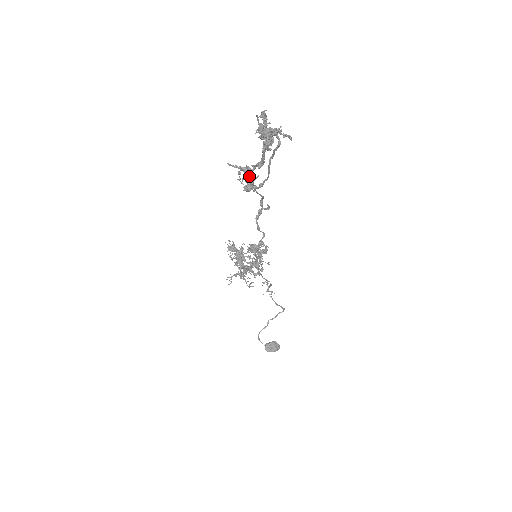
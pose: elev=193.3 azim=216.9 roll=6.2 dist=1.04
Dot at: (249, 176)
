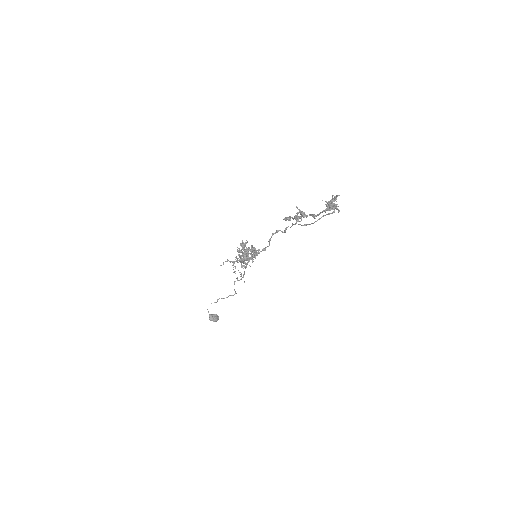
Dot at: (300, 217)
